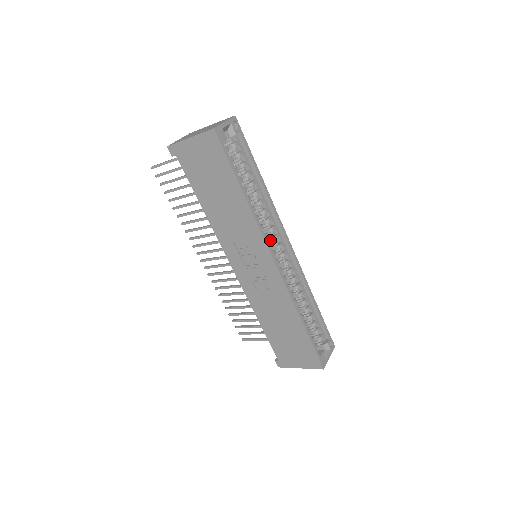
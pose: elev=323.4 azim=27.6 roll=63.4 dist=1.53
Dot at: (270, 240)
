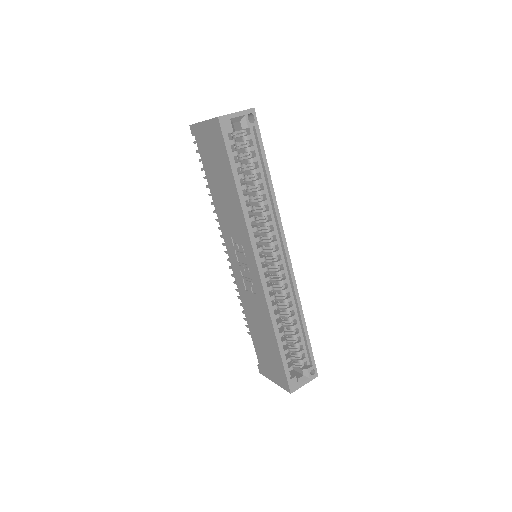
Dot at: (267, 244)
